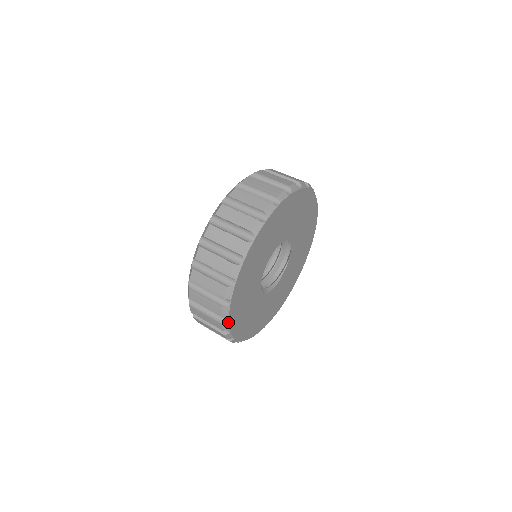
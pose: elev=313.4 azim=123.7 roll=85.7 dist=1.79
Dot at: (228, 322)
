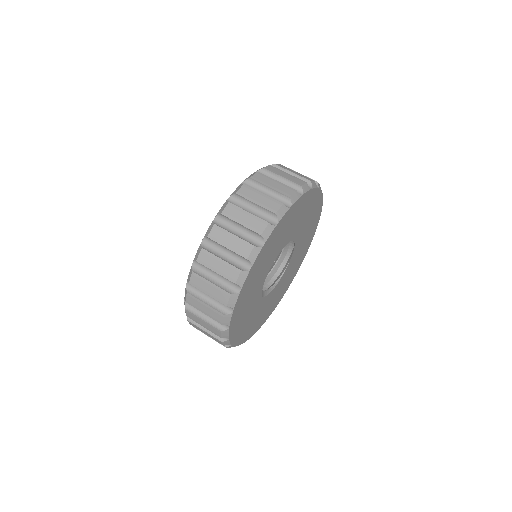
Dot at: (231, 314)
